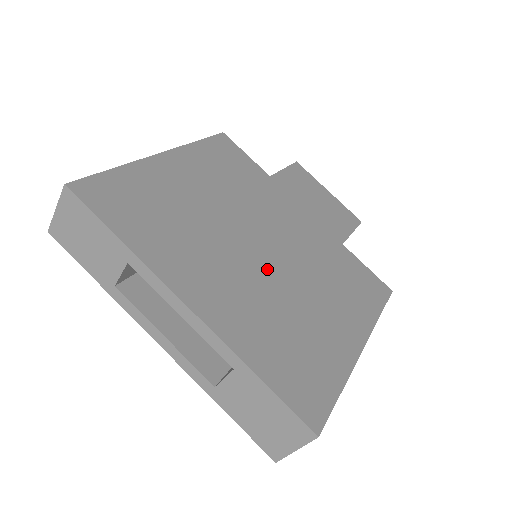
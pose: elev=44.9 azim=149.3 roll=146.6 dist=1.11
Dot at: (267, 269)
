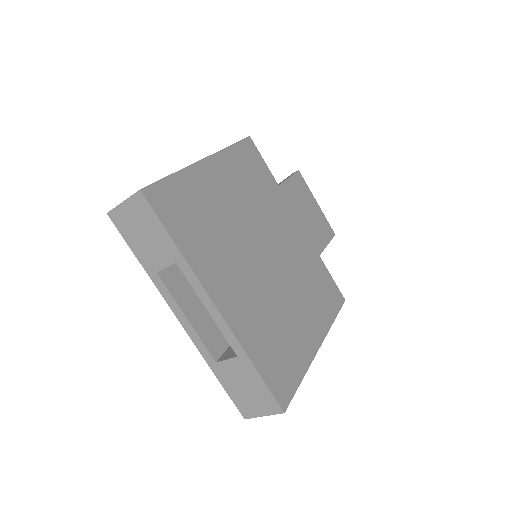
Dot at: (268, 277)
